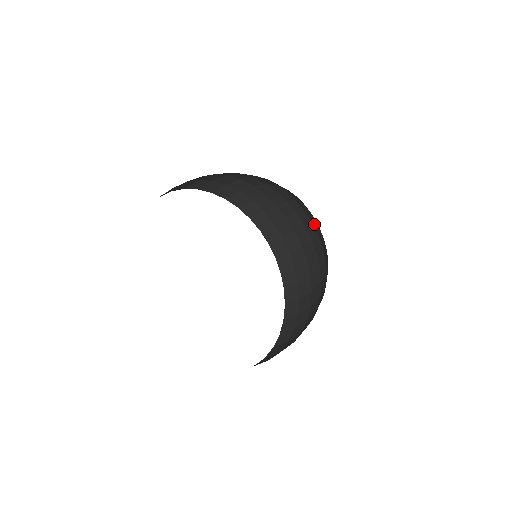
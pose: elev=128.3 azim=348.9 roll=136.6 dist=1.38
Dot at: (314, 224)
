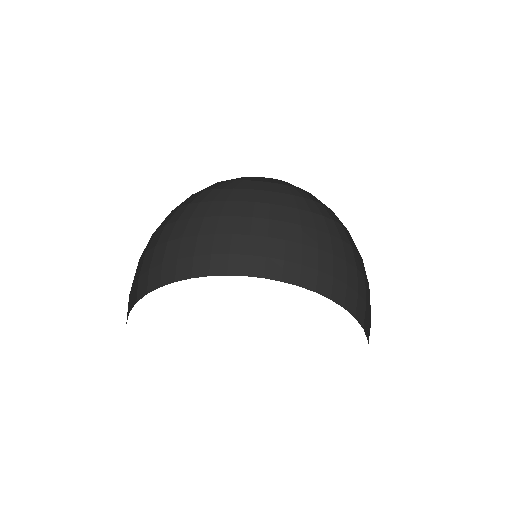
Dot at: occluded
